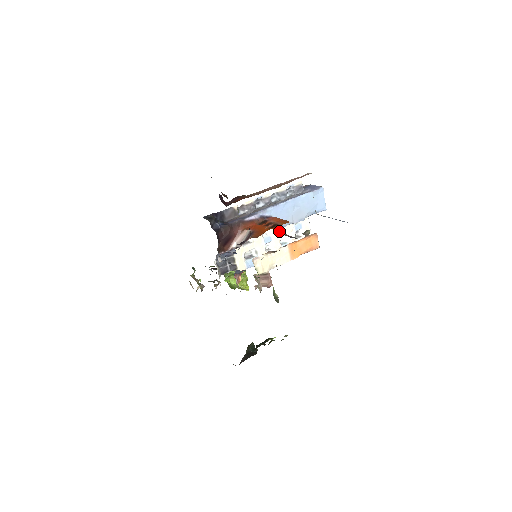
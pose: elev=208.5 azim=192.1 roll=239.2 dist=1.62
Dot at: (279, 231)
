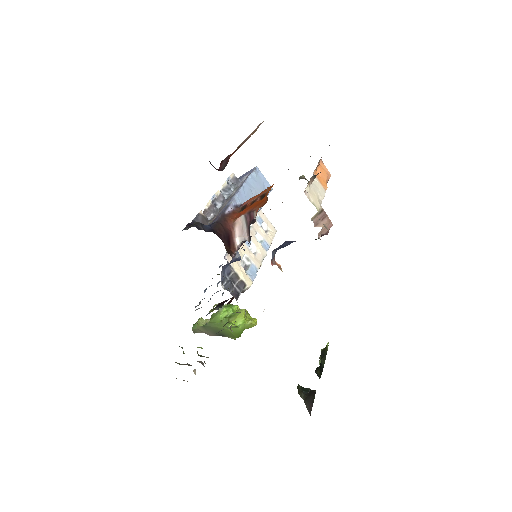
Dot at: occluded
